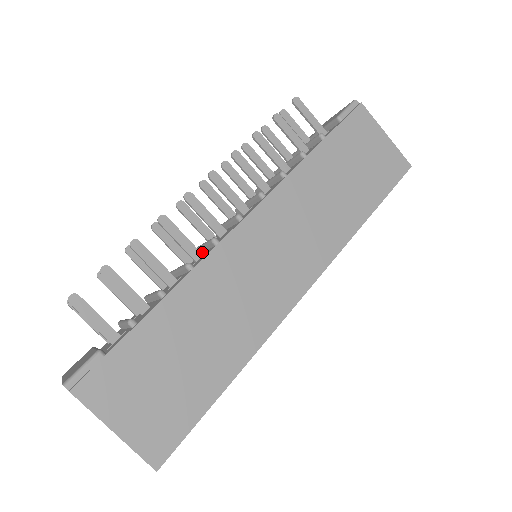
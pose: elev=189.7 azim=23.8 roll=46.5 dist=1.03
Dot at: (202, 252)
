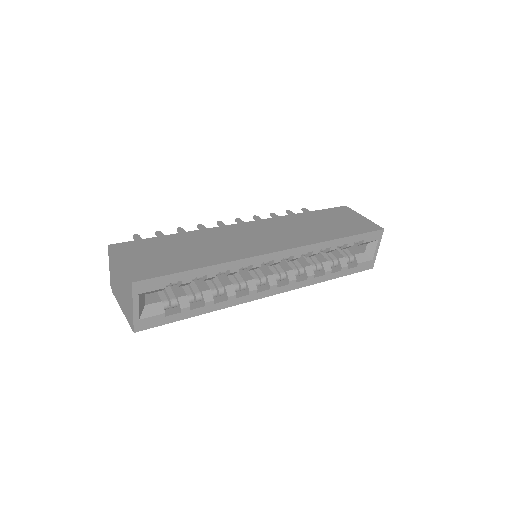
Dot at: occluded
